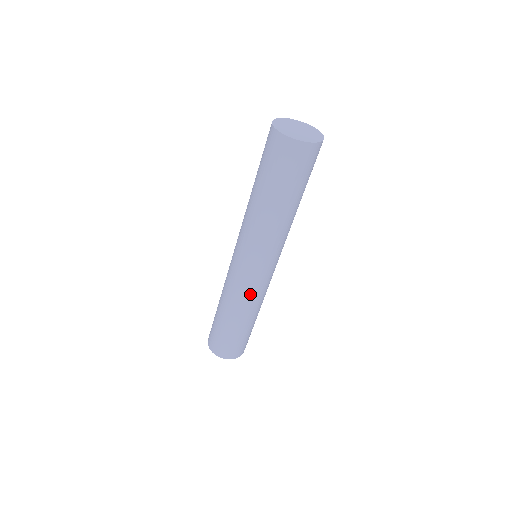
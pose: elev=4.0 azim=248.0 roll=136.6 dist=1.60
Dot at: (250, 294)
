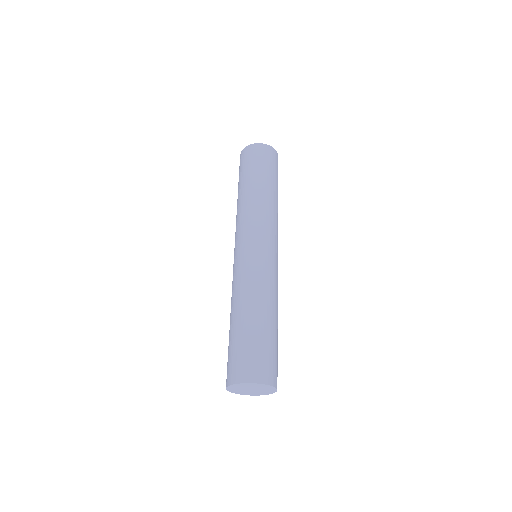
Dot at: (258, 273)
